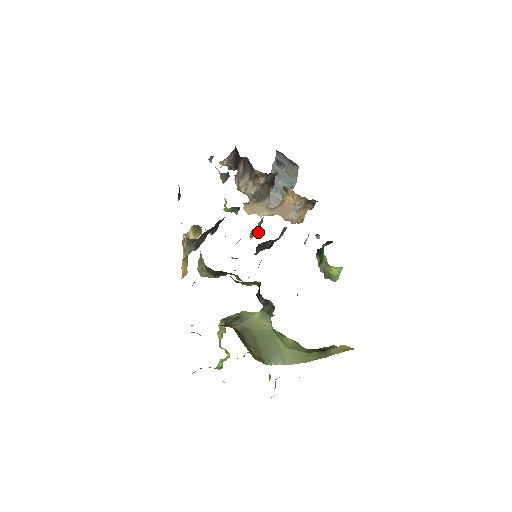
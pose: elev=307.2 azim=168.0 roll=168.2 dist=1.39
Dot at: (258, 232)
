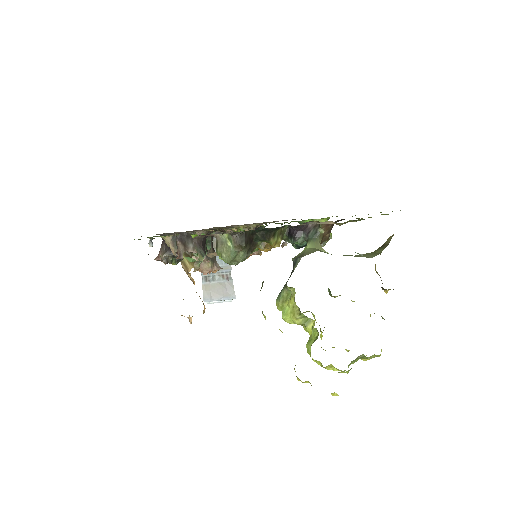
Dot at: occluded
